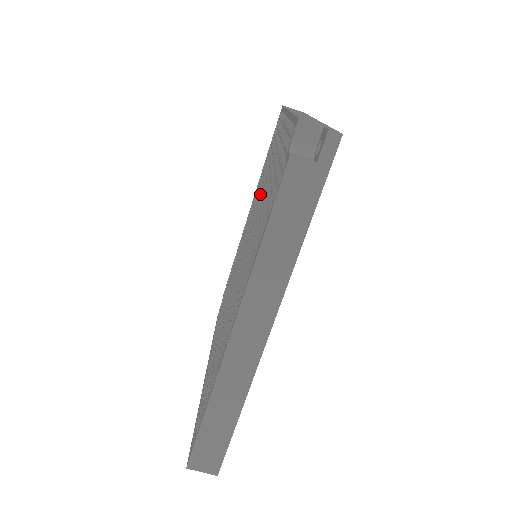
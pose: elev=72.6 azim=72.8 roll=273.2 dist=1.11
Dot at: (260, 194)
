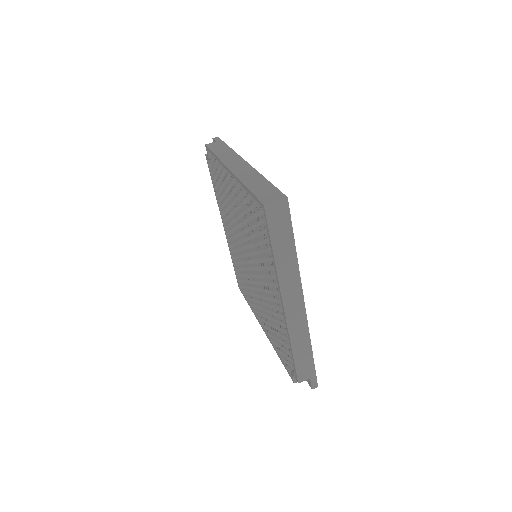
Dot at: (242, 263)
